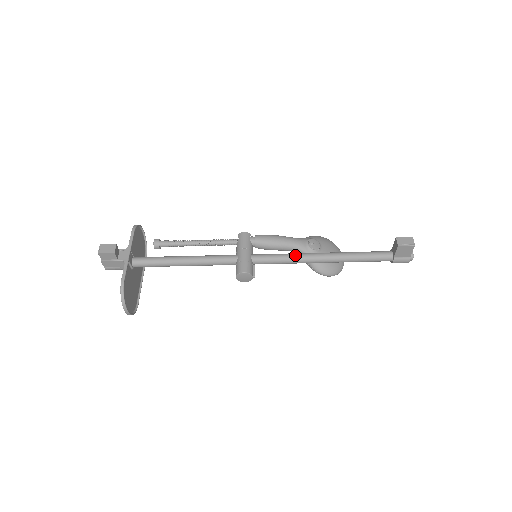
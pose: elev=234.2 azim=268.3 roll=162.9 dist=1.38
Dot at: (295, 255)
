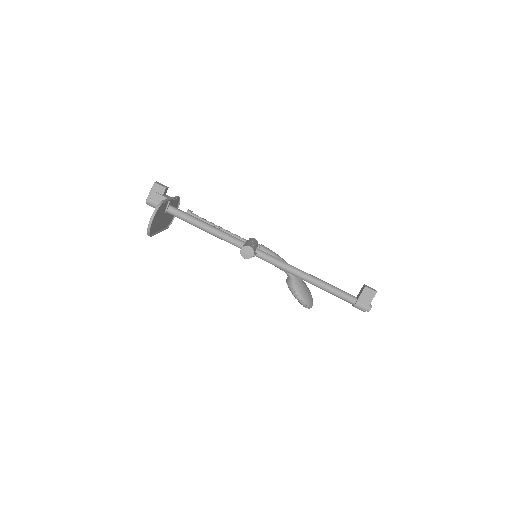
Dot at: occluded
